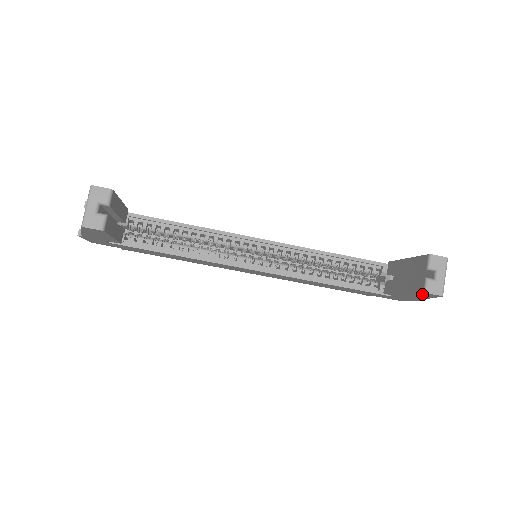
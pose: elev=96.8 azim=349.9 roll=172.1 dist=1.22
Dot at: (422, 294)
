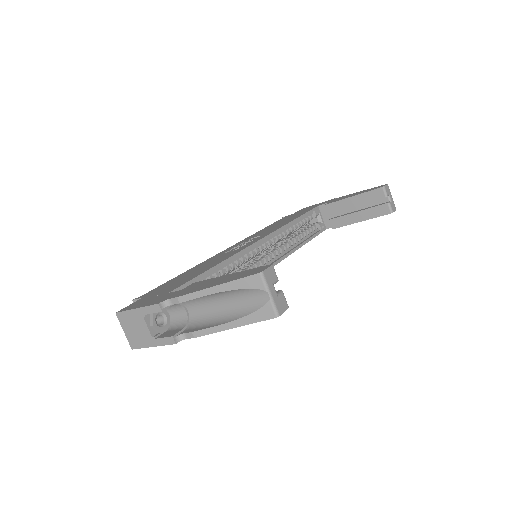
Dot at: (381, 215)
